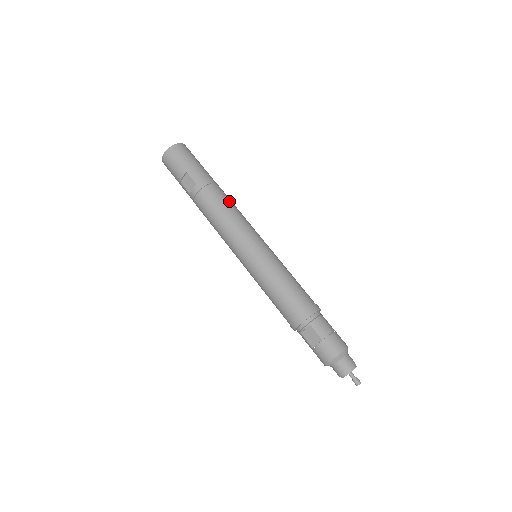
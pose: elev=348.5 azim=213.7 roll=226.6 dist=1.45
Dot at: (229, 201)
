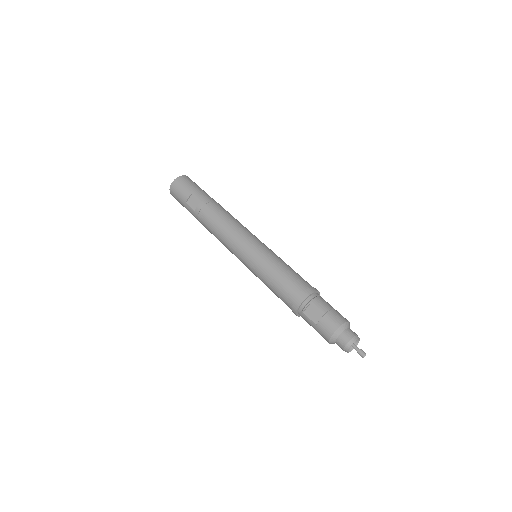
Dot at: (230, 214)
